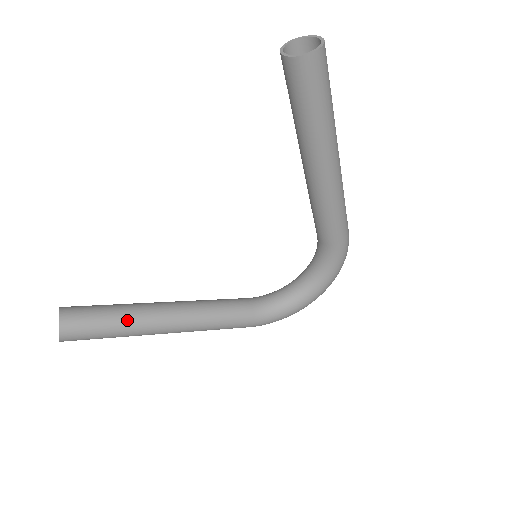
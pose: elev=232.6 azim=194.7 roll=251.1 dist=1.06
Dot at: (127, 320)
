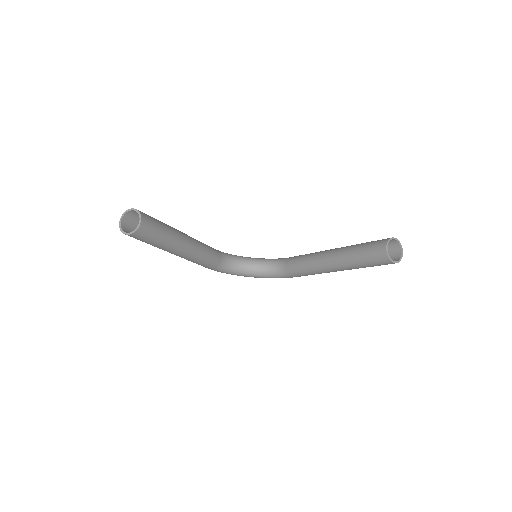
Dot at: (167, 243)
